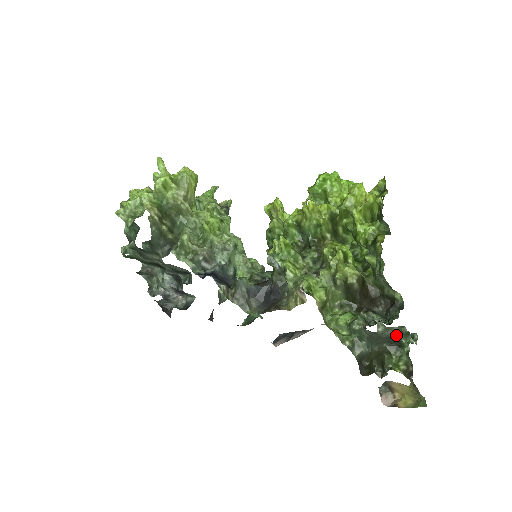
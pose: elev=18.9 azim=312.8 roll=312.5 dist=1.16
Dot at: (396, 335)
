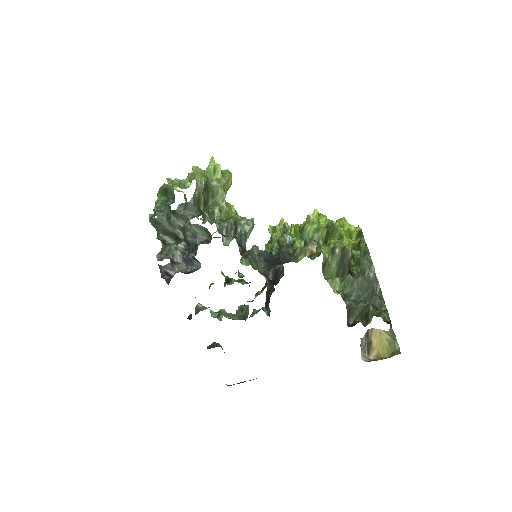
Dot at: (377, 296)
